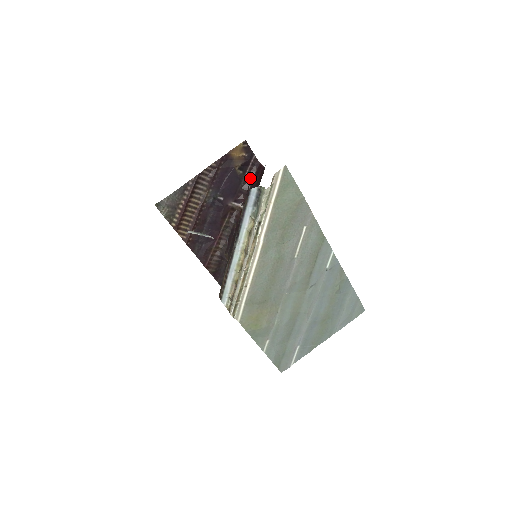
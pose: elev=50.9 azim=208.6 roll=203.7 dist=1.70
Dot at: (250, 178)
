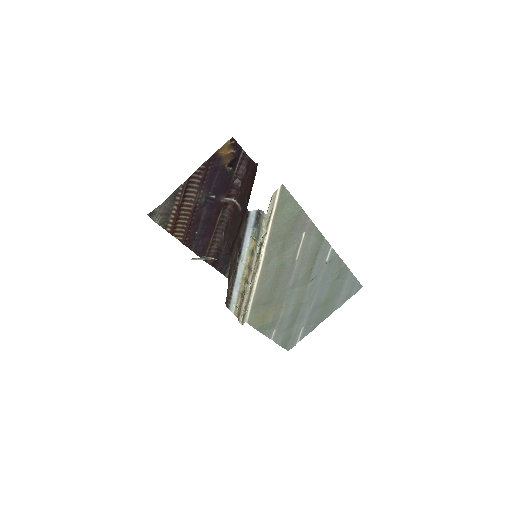
Dot at: (240, 173)
